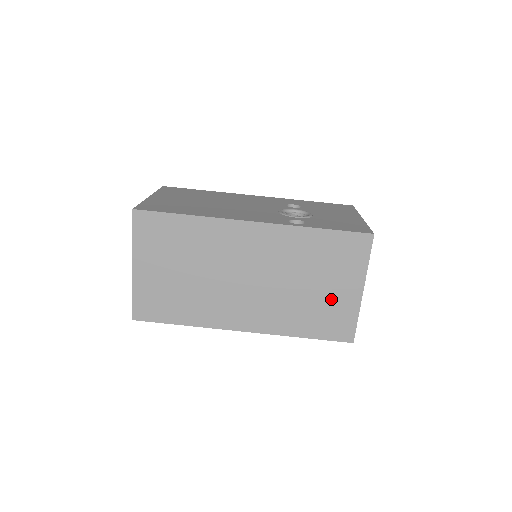
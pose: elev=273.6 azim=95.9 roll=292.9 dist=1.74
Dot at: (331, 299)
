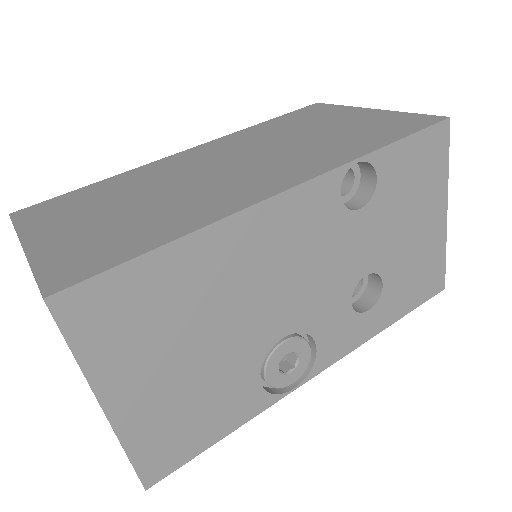
Dot at: (353, 124)
